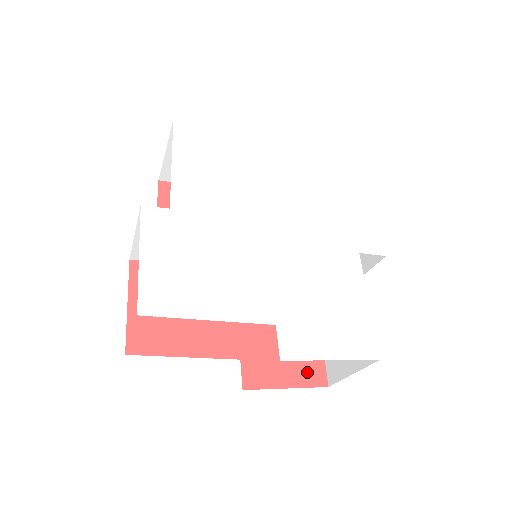
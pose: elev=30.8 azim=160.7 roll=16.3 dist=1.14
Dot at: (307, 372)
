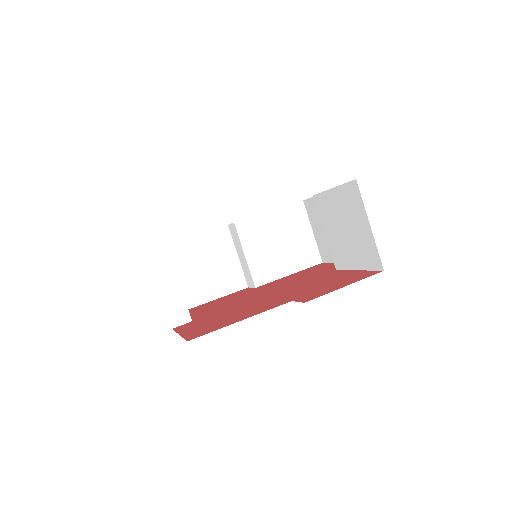
Dot at: (358, 278)
